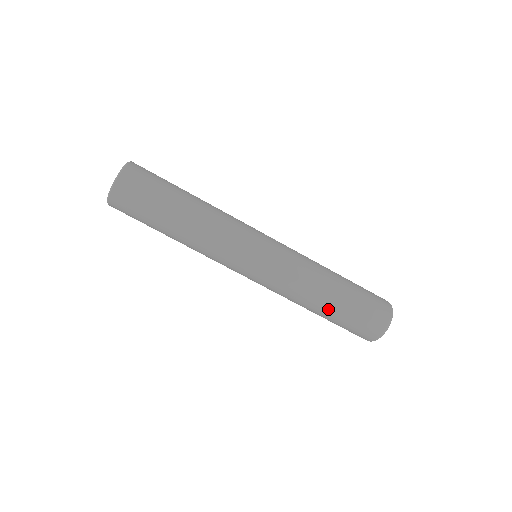
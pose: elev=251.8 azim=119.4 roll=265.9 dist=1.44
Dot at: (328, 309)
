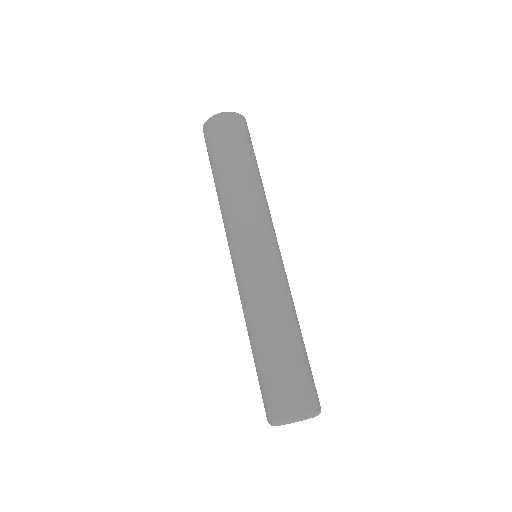
Dot at: (270, 343)
